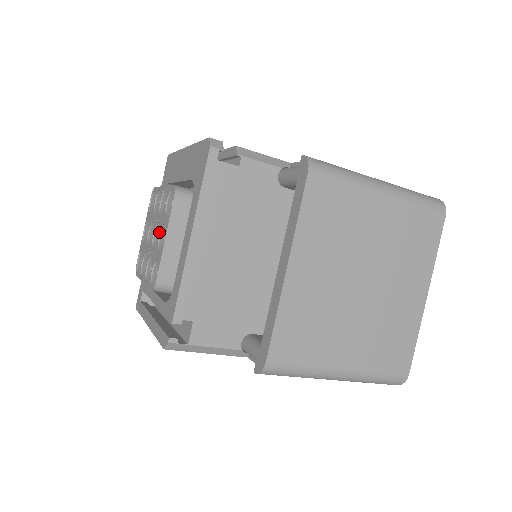
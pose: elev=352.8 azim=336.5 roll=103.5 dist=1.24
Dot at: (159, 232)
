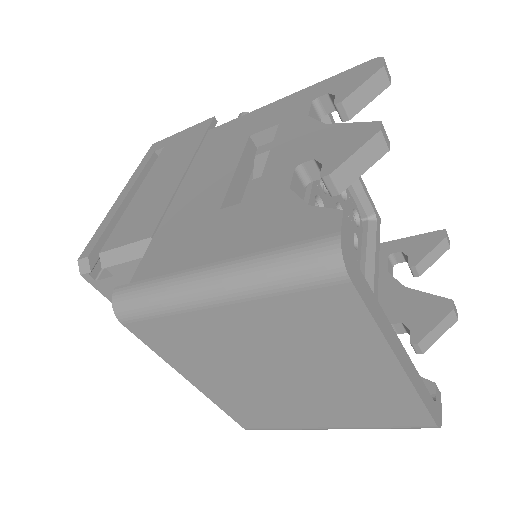
Dot at: occluded
